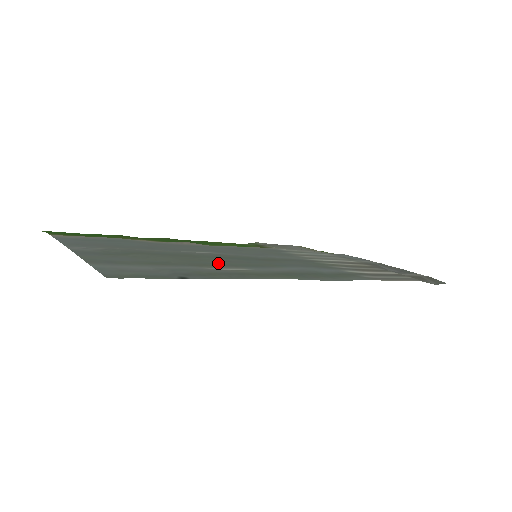
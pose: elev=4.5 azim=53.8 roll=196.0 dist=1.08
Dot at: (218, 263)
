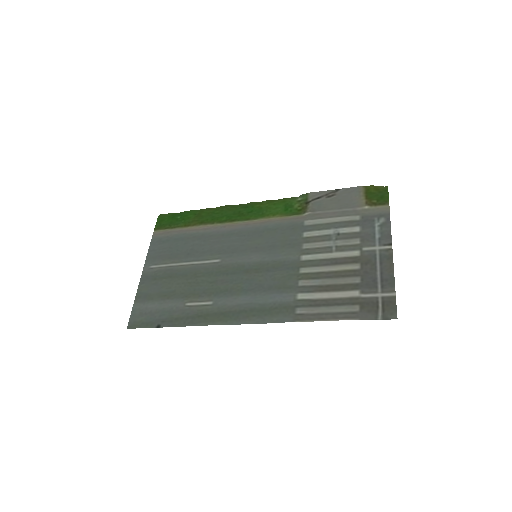
Dot at: (204, 288)
